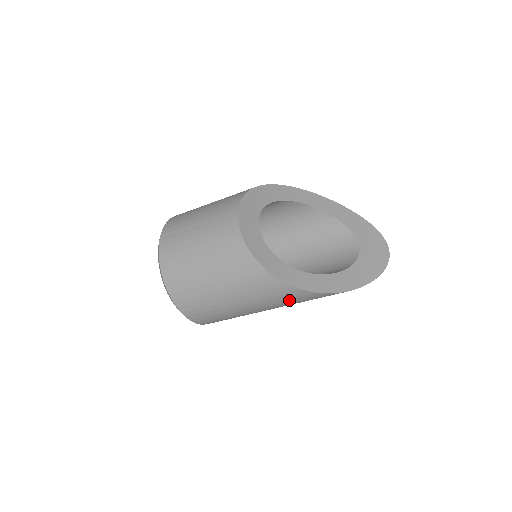
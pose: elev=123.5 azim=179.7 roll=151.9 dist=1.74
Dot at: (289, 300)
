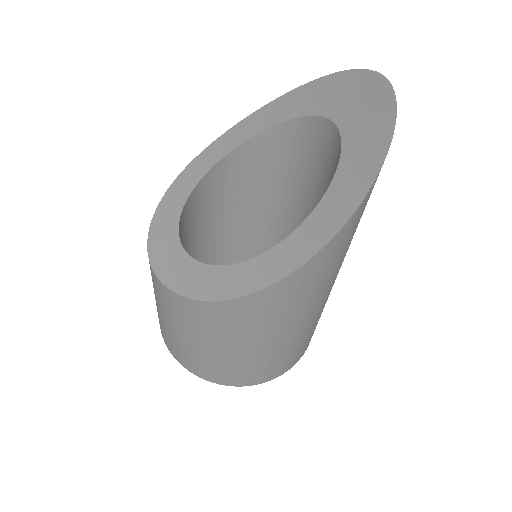
Dot at: (284, 305)
